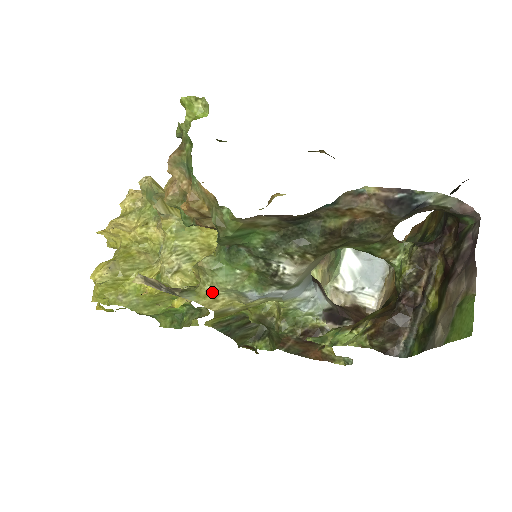
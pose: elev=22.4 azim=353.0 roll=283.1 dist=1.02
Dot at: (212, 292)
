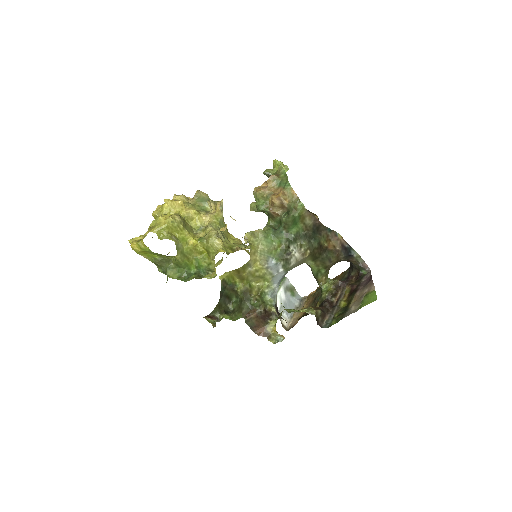
Dot at: (256, 248)
